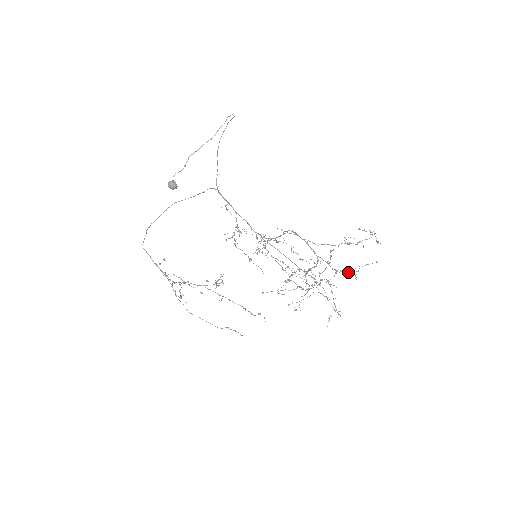
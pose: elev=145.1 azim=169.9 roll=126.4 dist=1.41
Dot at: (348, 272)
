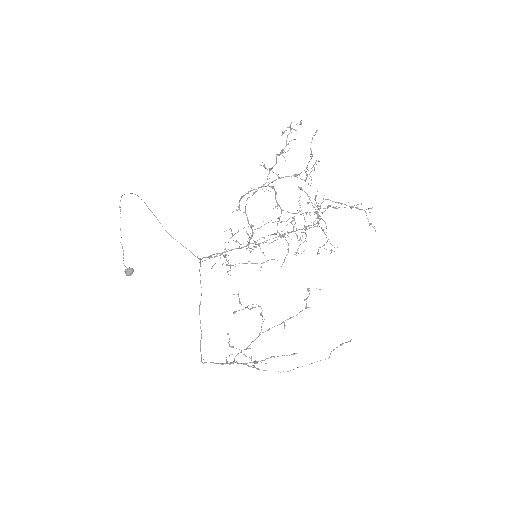
Dot at: occluded
